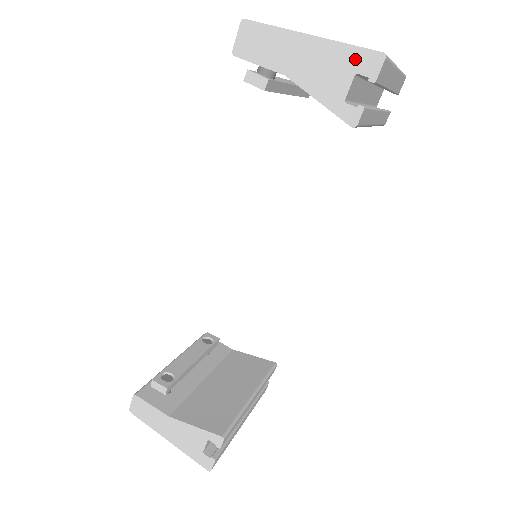
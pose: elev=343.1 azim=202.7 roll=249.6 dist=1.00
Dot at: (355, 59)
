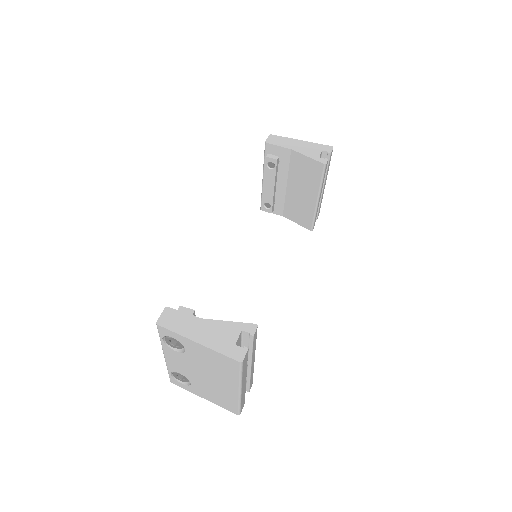
Dot at: (321, 147)
